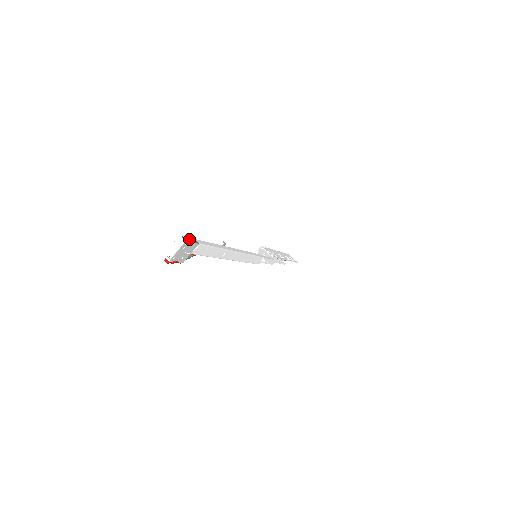
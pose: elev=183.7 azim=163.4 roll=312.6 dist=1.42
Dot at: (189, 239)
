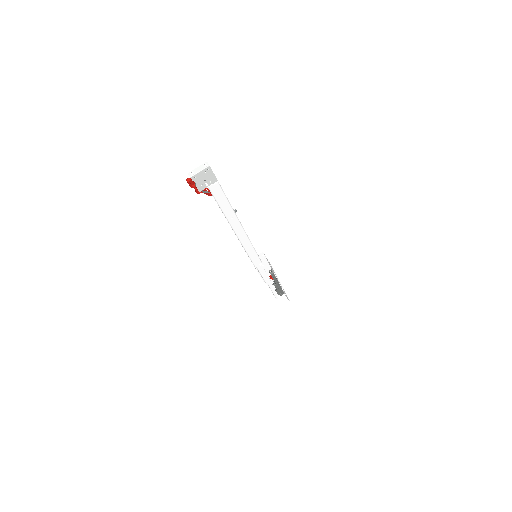
Dot at: occluded
